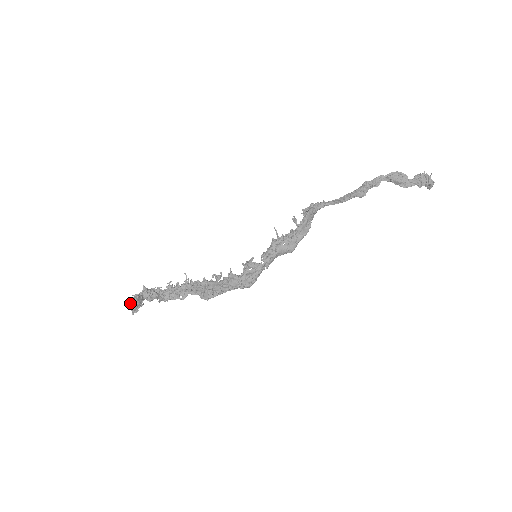
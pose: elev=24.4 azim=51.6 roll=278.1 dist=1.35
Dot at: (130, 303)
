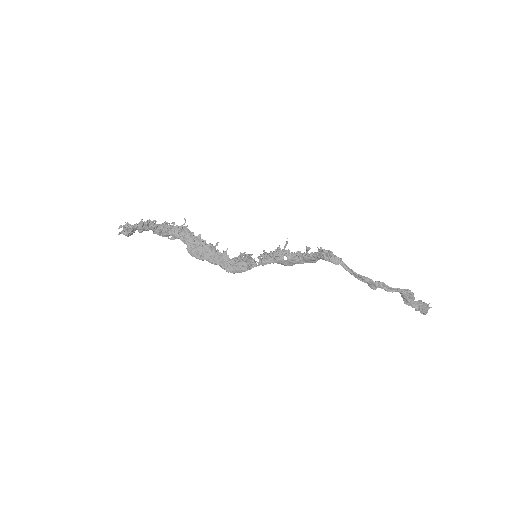
Dot at: (122, 232)
